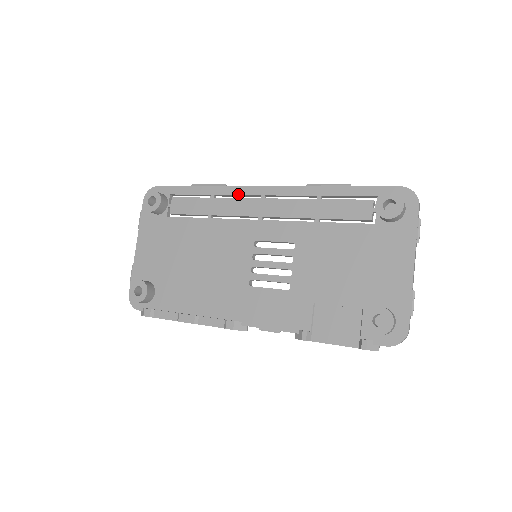
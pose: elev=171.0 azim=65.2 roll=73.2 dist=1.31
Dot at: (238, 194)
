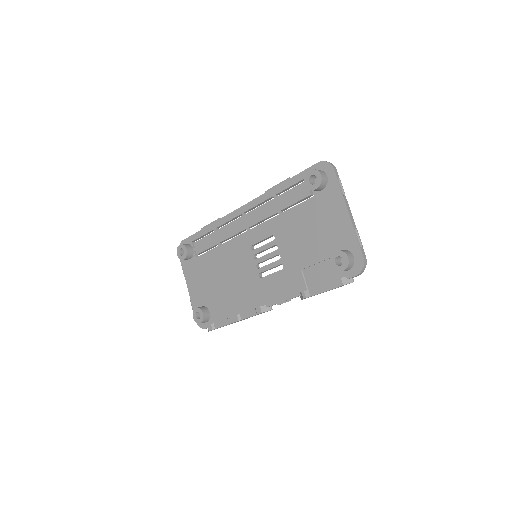
Dot at: (229, 220)
